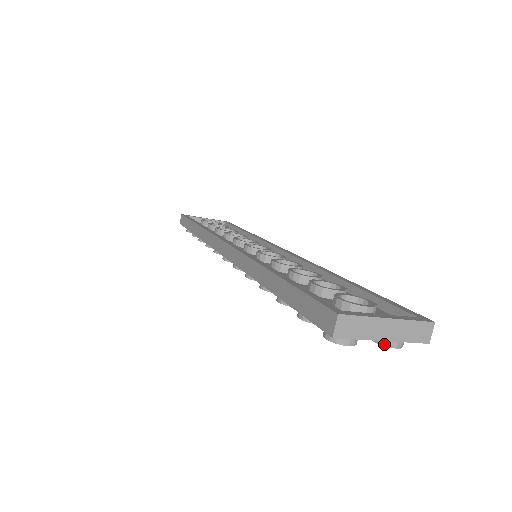
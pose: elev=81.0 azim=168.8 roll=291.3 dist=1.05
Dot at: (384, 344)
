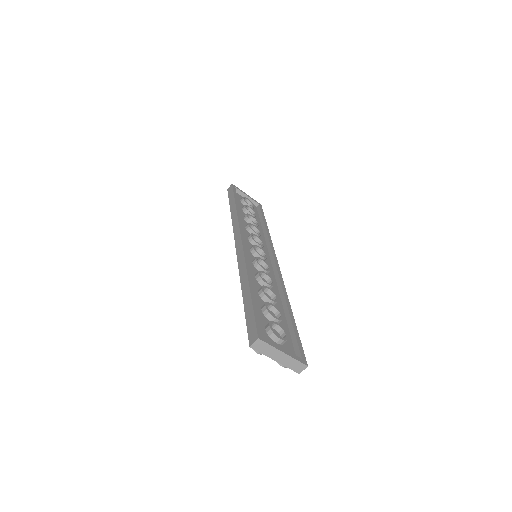
Dot at: occluded
